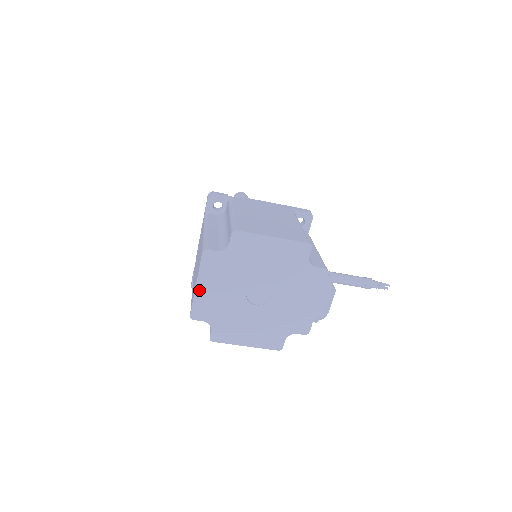
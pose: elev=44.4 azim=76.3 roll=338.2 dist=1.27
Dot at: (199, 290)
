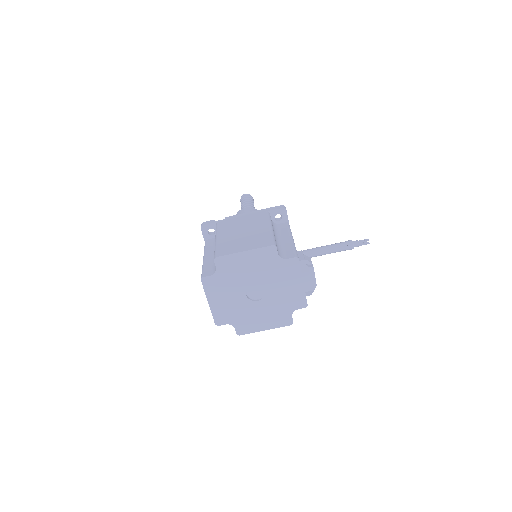
Dot at: (212, 305)
